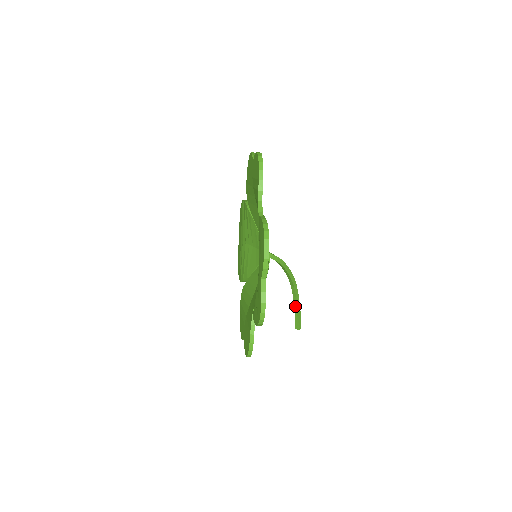
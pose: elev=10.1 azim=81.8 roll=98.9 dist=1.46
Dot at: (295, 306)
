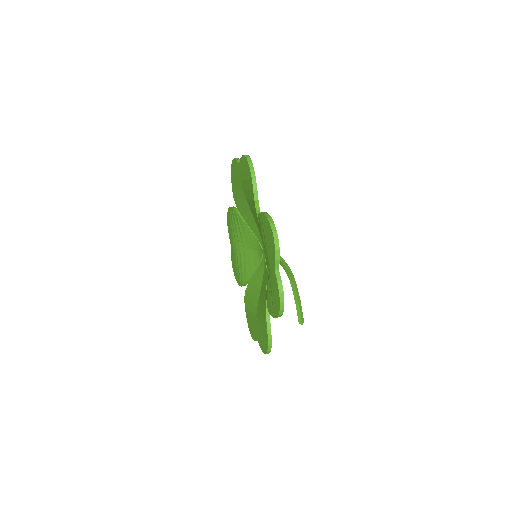
Dot at: (296, 301)
